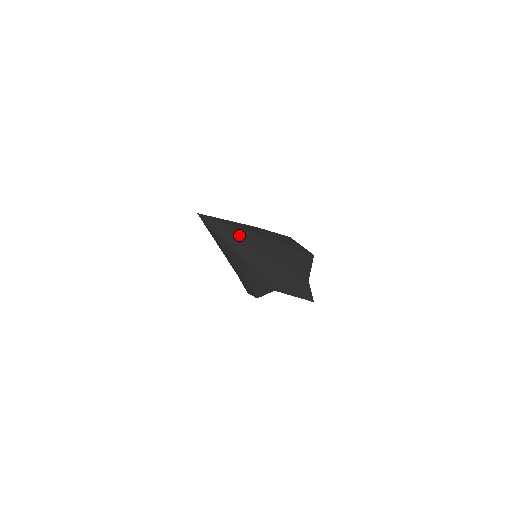
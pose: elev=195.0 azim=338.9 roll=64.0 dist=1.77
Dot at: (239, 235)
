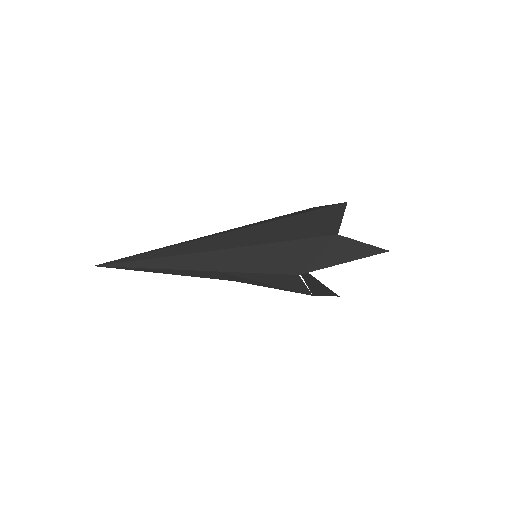
Dot at: (167, 254)
